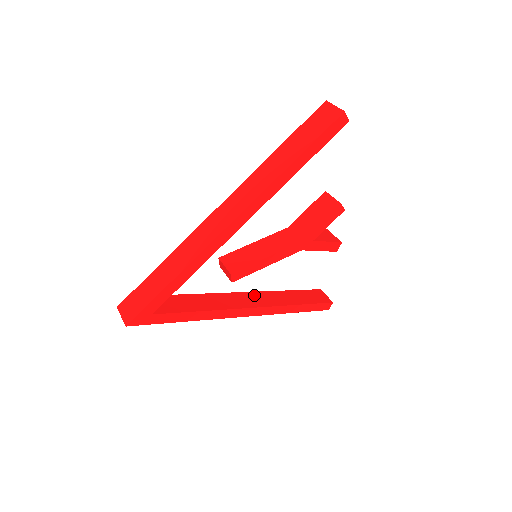
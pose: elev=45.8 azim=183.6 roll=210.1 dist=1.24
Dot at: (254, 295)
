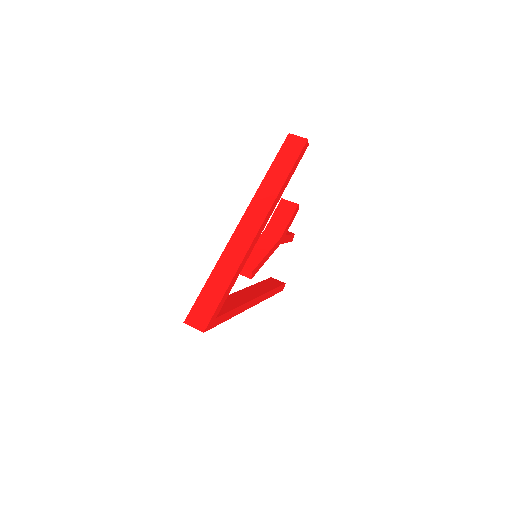
Dot at: (247, 290)
